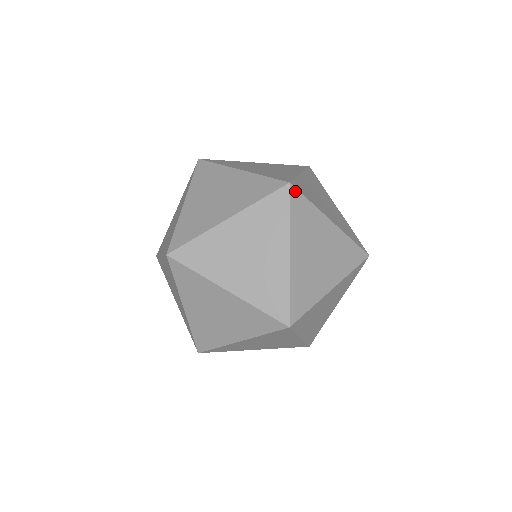
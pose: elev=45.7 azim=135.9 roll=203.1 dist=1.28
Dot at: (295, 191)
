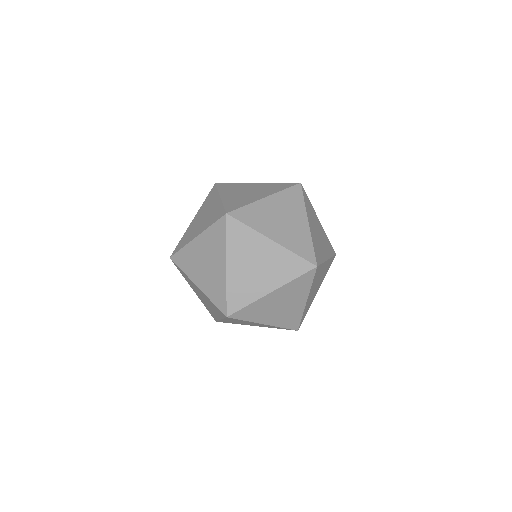
Dot at: (220, 184)
